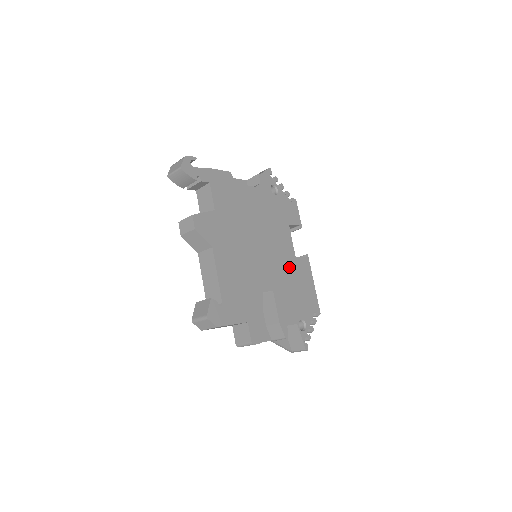
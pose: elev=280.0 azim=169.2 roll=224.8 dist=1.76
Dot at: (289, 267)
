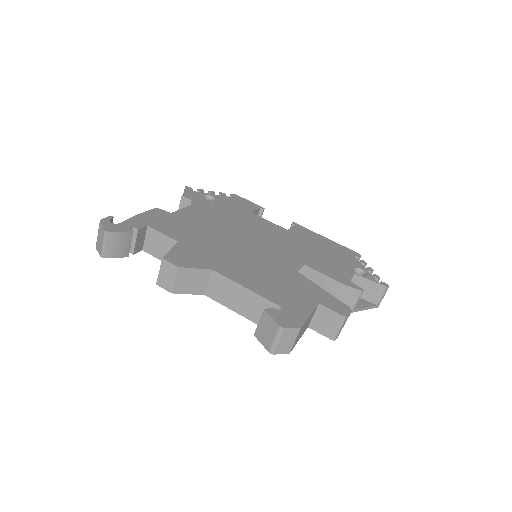
Dot at: (292, 240)
